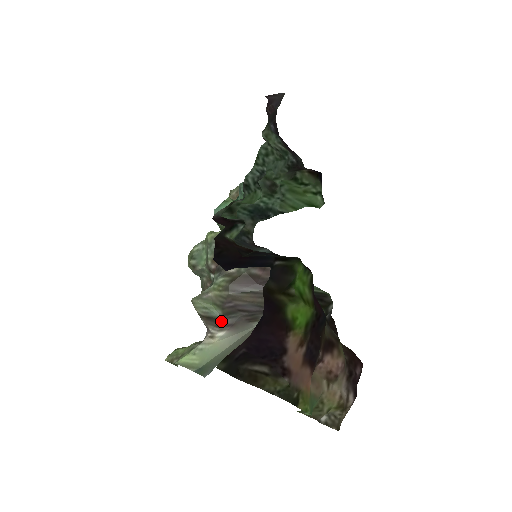
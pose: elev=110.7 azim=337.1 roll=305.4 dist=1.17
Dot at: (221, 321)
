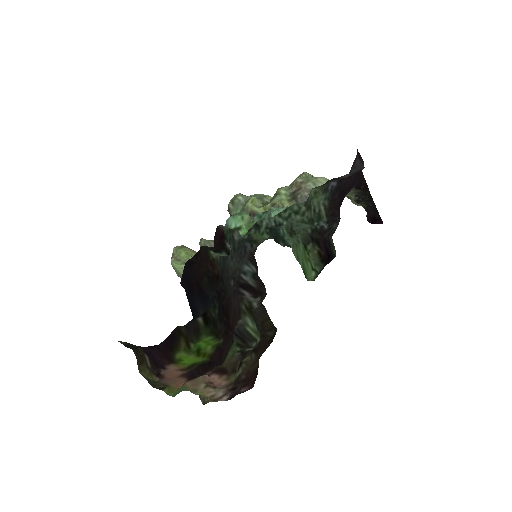
Dot at: occluded
